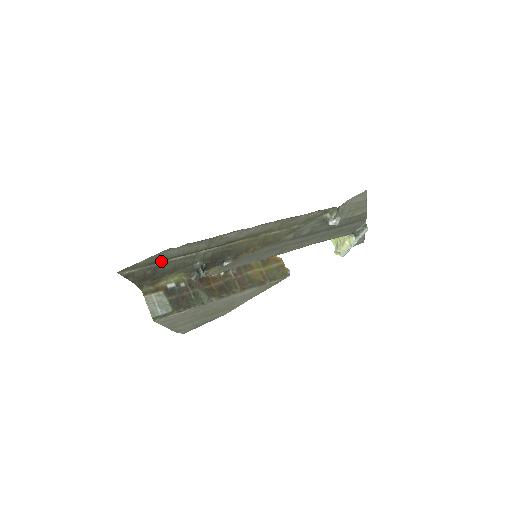
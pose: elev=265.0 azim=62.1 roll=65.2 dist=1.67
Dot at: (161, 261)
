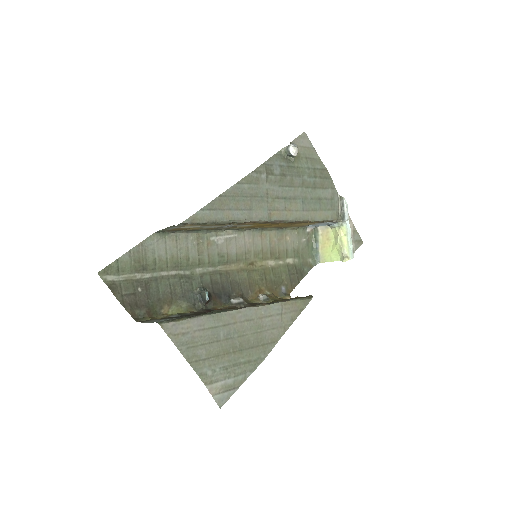
Dot at: (150, 271)
